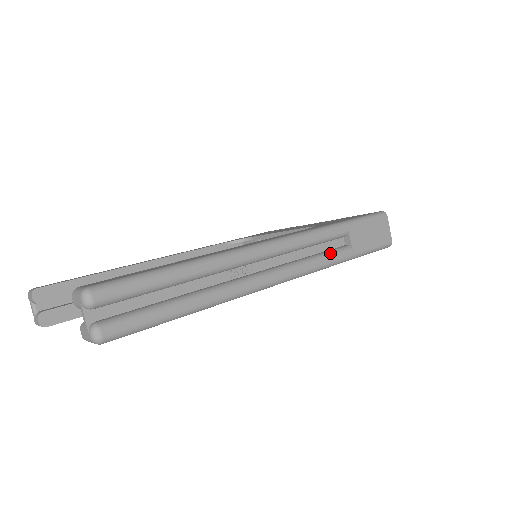
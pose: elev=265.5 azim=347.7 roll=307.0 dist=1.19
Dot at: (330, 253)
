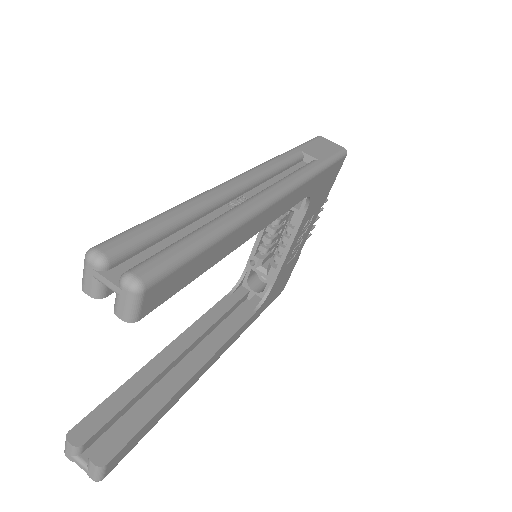
Dot at: (302, 167)
